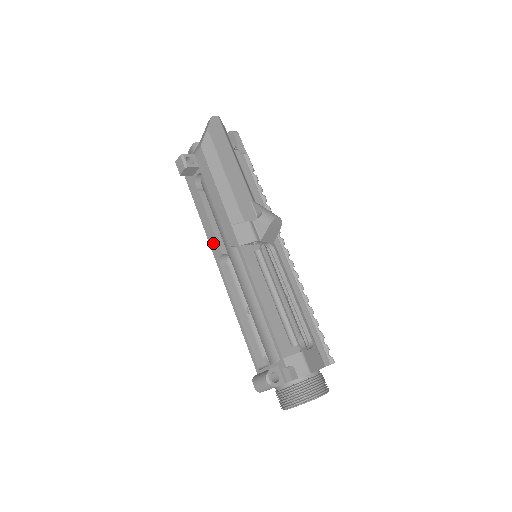
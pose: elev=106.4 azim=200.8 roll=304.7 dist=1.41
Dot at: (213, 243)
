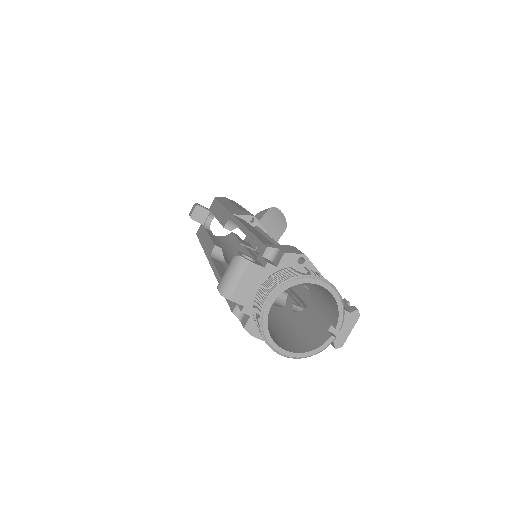
Dot at: (208, 248)
